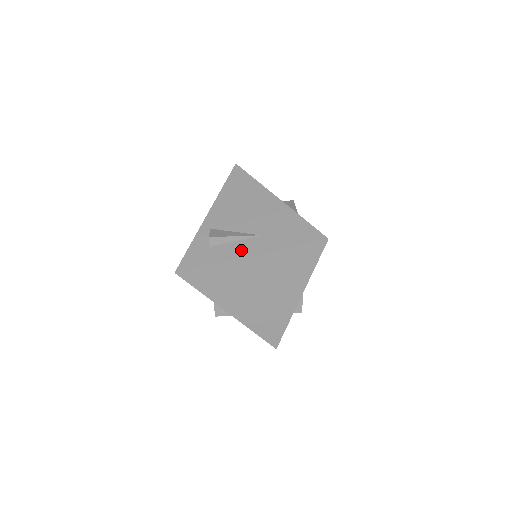
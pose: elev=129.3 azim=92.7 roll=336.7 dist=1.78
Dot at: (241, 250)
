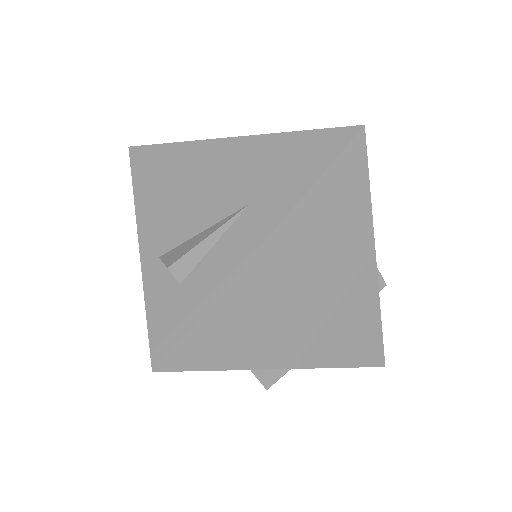
Dot at: (237, 249)
